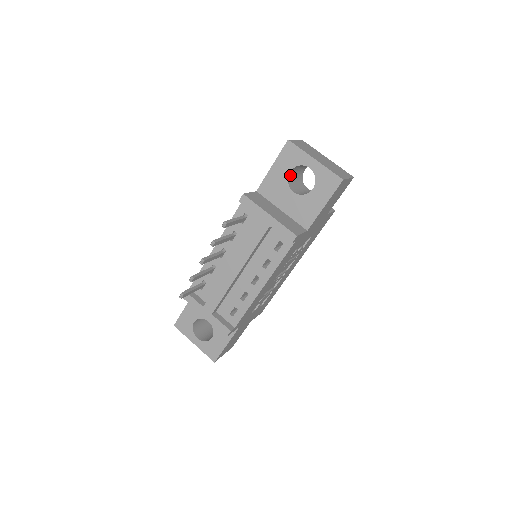
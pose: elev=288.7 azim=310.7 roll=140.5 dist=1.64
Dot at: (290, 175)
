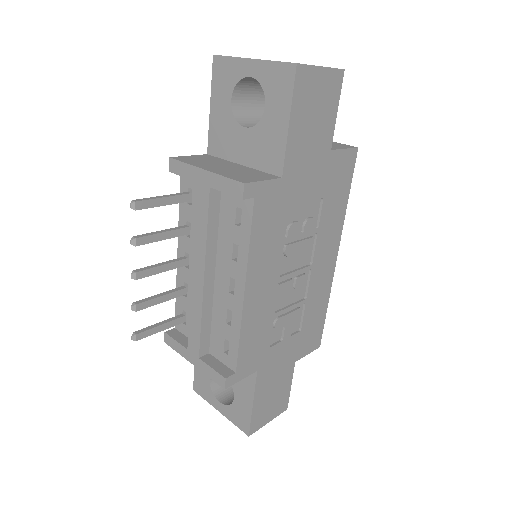
Dot at: (237, 107)
